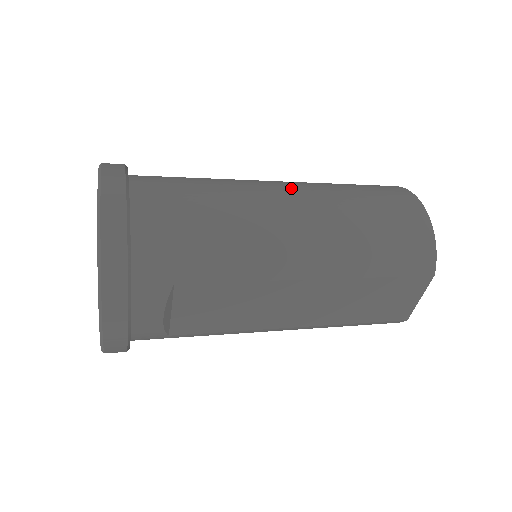
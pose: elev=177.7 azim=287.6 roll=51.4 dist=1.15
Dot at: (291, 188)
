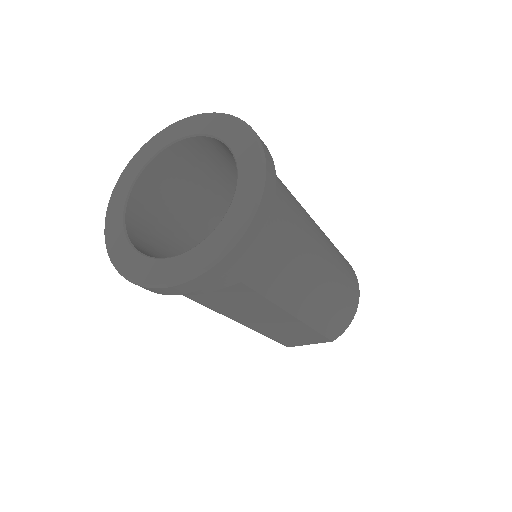
Dot at: (325, 241)
